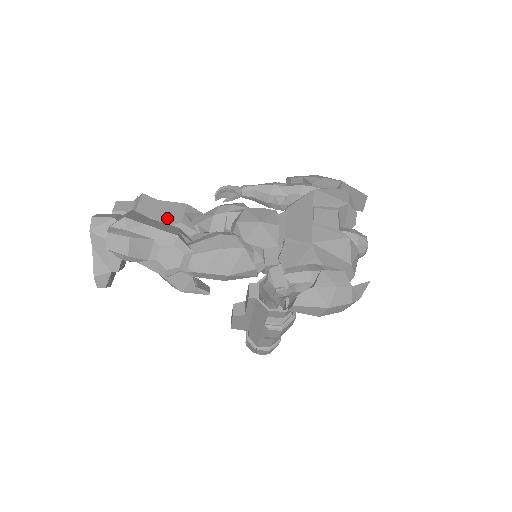
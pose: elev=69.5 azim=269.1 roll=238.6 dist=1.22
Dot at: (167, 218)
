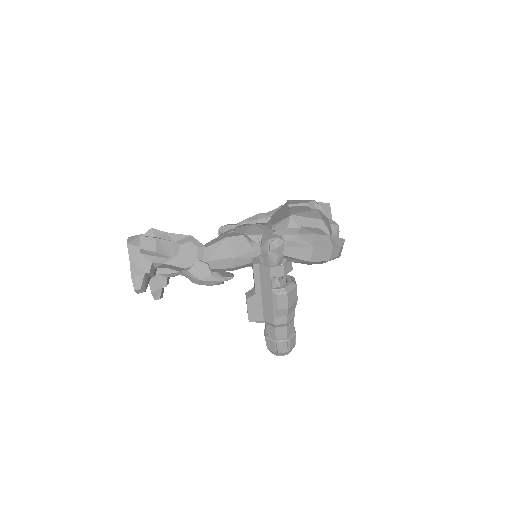
Dot at: occluded
